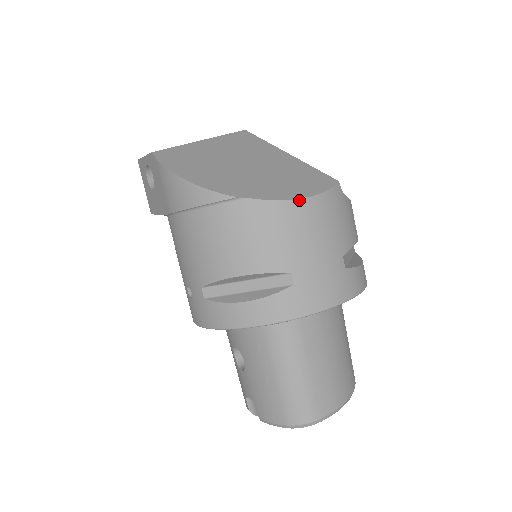
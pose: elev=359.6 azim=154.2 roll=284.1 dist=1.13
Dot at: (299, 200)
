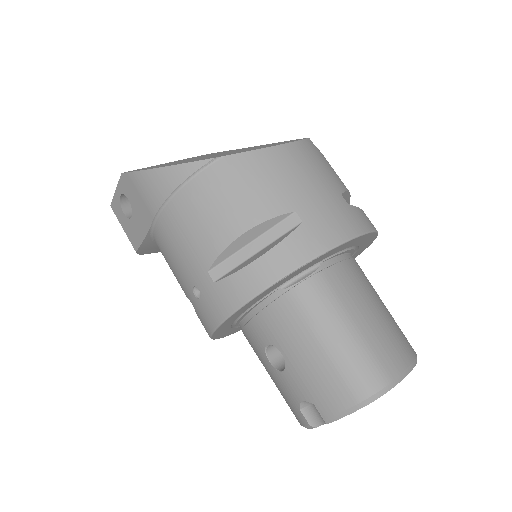
Dot at: (277, 146)
